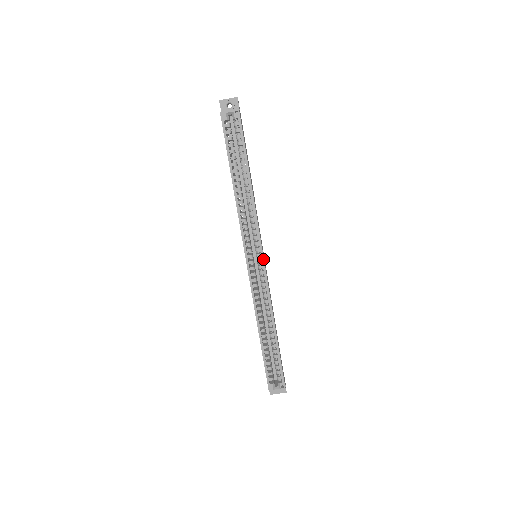
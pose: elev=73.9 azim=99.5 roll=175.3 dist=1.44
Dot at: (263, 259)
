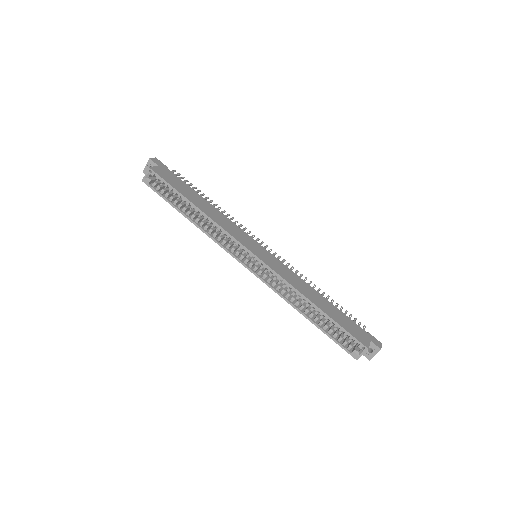
Dot at: (255, 256)
